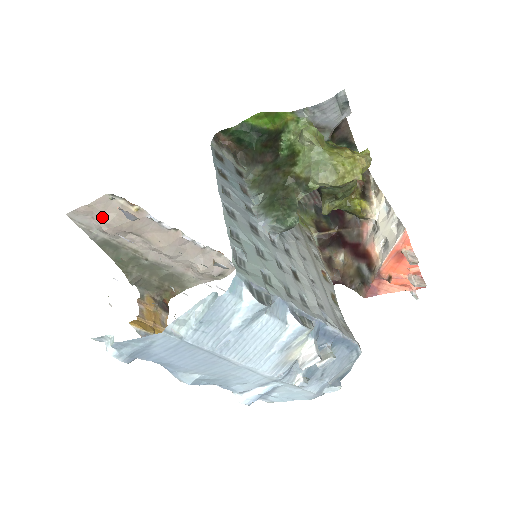
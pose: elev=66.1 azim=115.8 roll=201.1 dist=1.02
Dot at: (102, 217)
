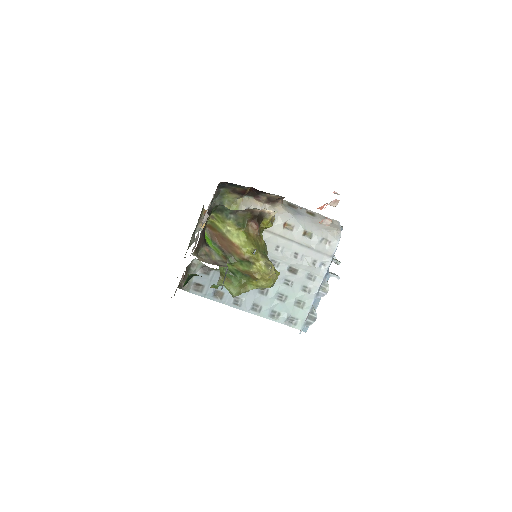
Dot at: occluded
